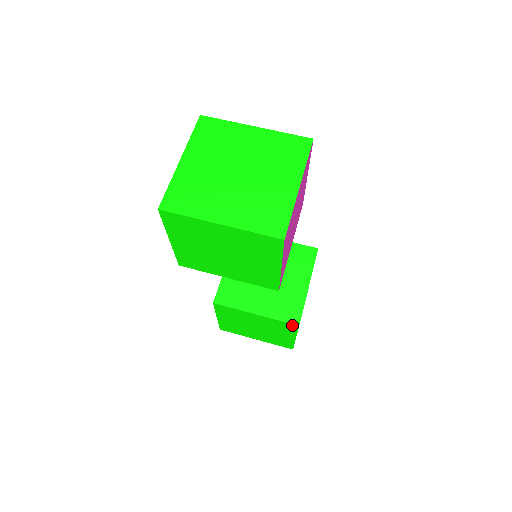
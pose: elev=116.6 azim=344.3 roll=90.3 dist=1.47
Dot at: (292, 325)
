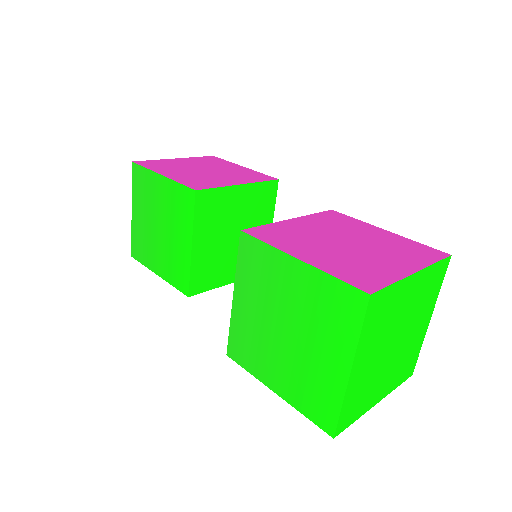
Dot at: occluded
